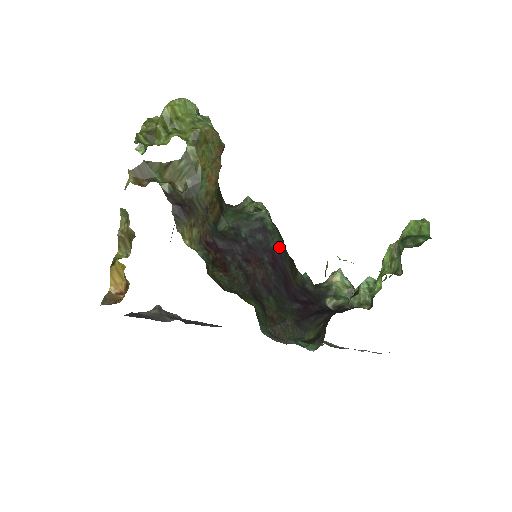
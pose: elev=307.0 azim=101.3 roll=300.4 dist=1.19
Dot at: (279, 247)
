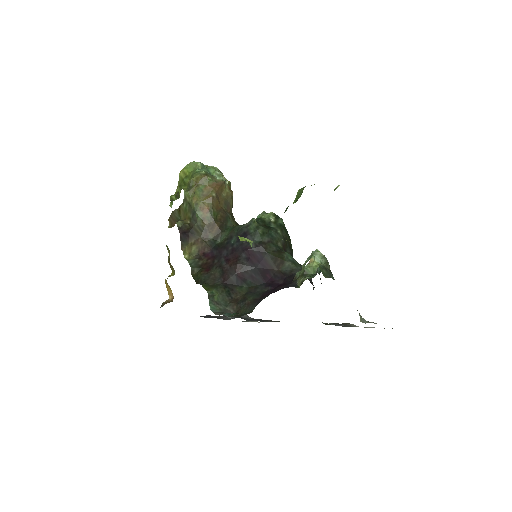
Dot at: (258, 244)
